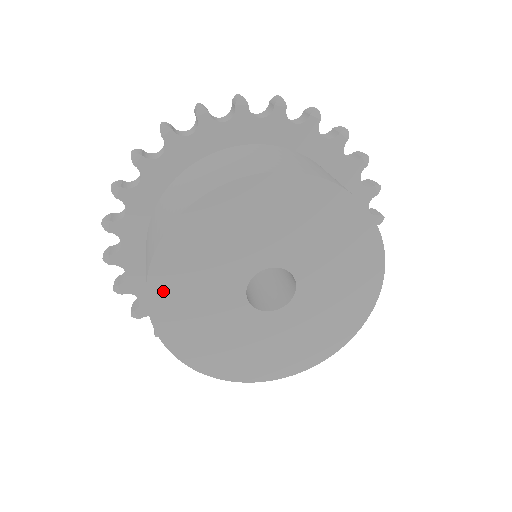
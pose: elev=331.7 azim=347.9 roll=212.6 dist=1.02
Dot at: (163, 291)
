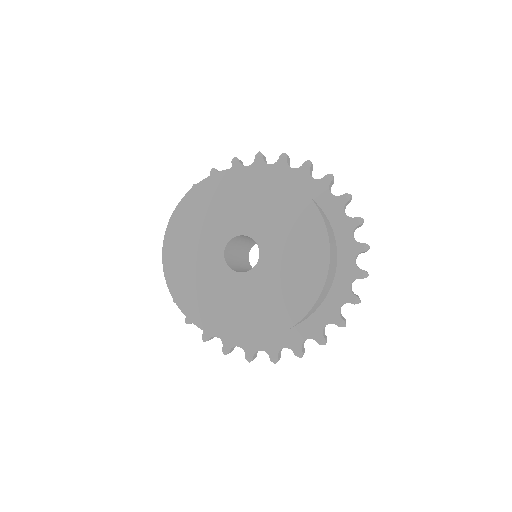
Dot at: (175, 279)
